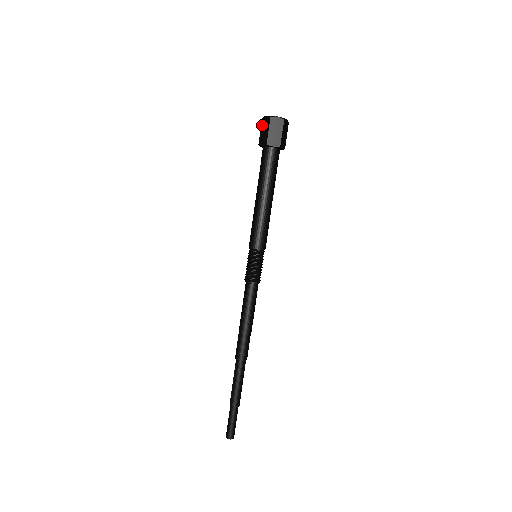
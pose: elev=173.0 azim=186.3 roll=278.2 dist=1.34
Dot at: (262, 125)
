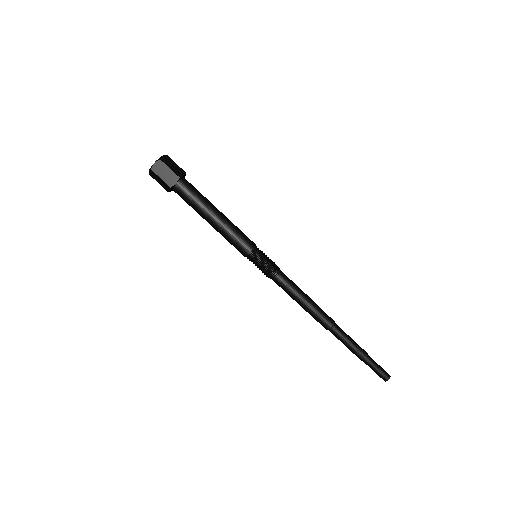
Dot at: occluded
